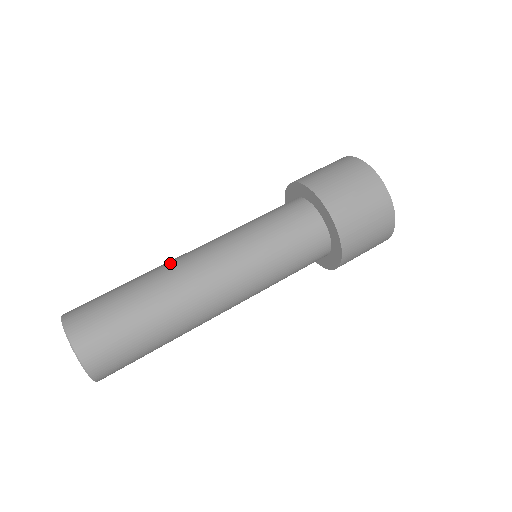
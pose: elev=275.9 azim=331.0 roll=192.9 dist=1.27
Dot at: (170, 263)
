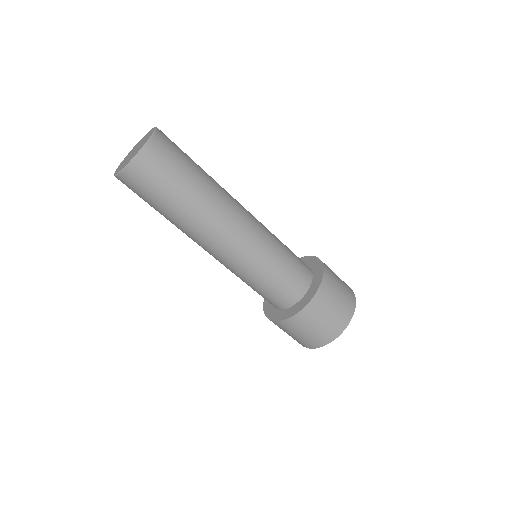
Dot at: occluded
